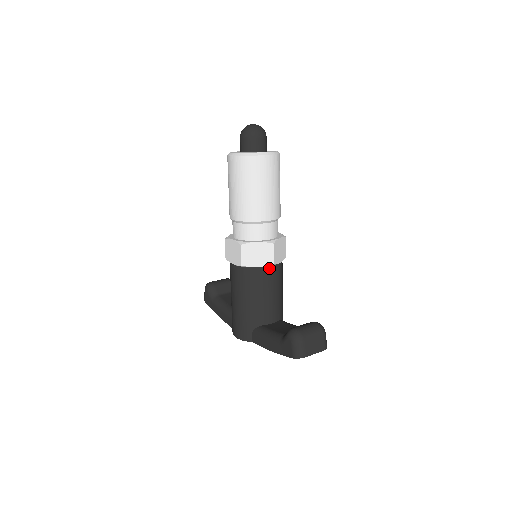
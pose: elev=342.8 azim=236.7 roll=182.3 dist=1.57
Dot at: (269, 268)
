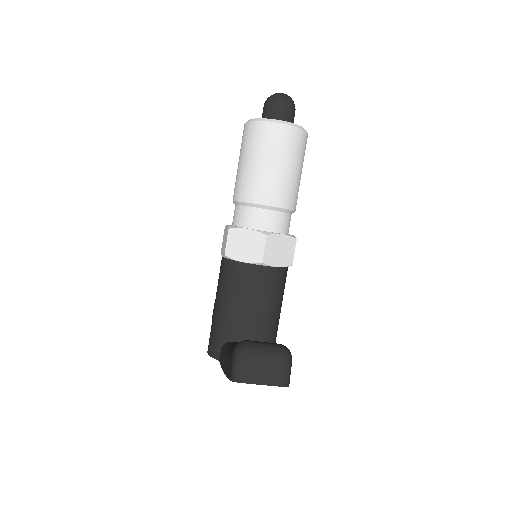
Dot at: (257, 267)
